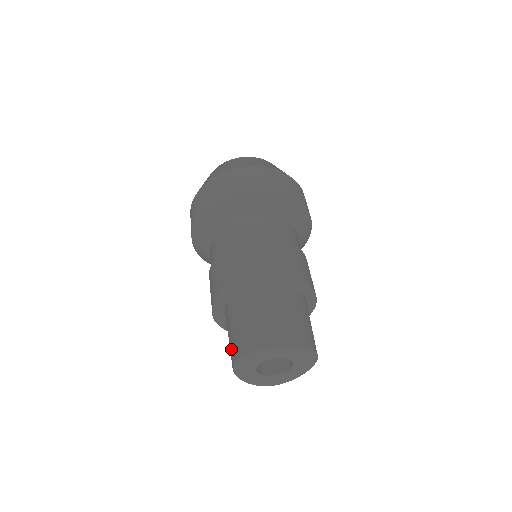
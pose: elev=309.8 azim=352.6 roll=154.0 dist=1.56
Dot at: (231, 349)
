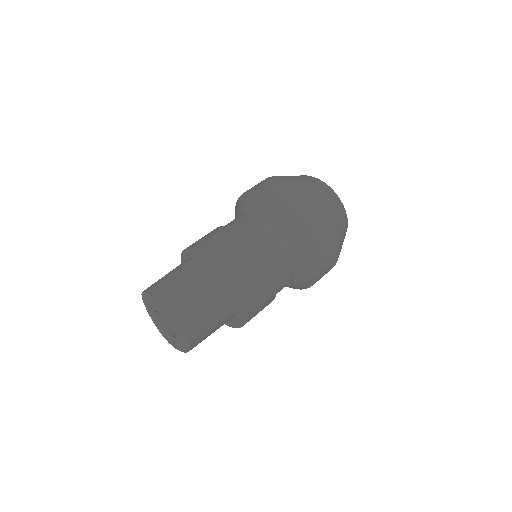
Dot at: occluded
